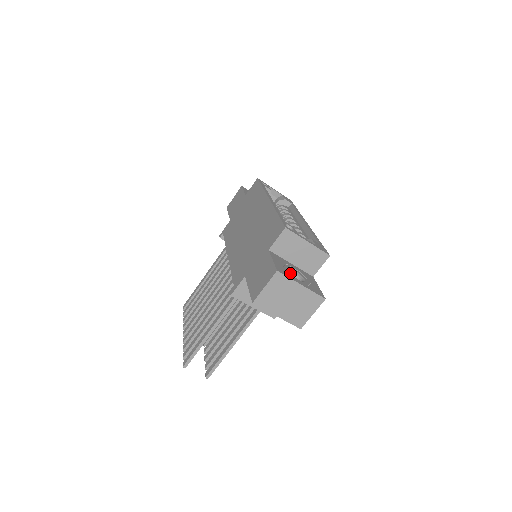
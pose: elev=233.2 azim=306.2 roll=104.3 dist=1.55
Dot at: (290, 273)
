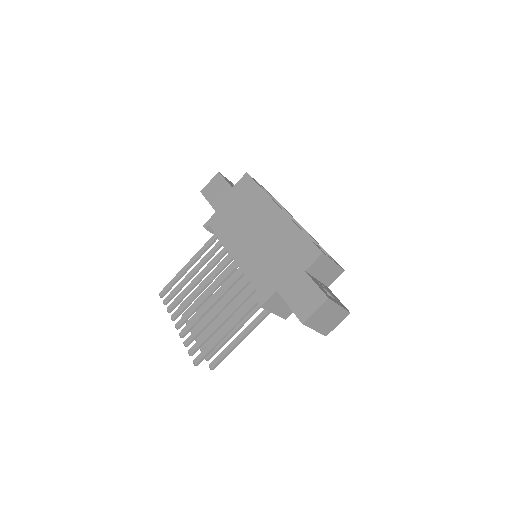
Dot at: occluded
